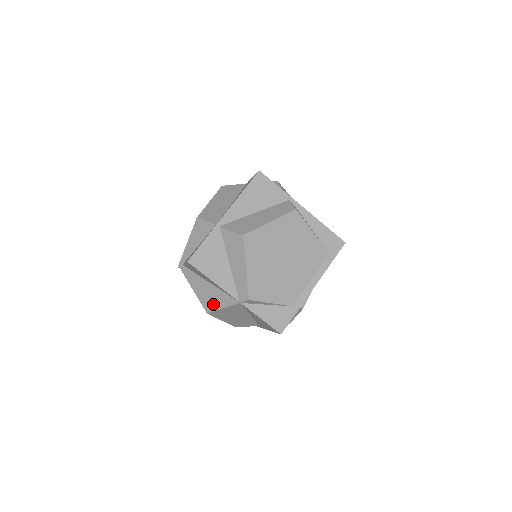
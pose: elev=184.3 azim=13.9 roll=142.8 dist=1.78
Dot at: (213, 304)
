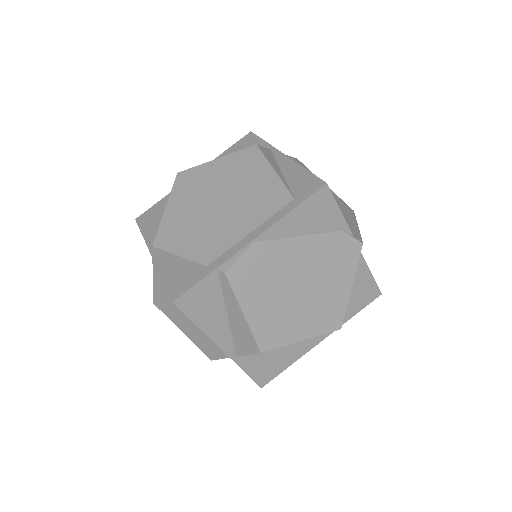
Dot at: occluded
